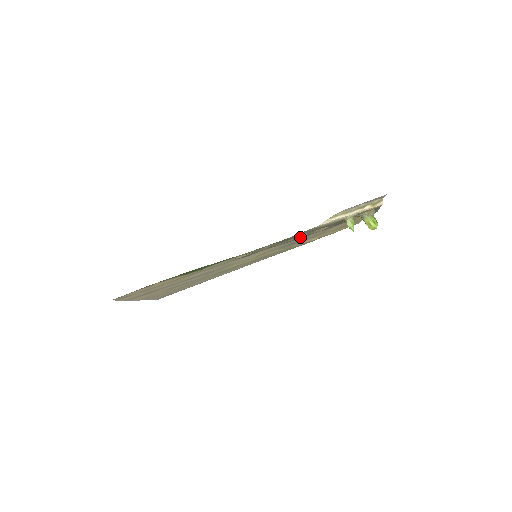
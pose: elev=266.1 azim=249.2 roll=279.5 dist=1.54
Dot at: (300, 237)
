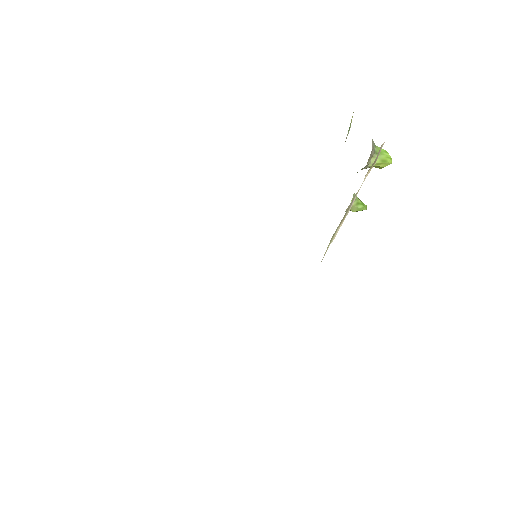
Dot at: occluded
